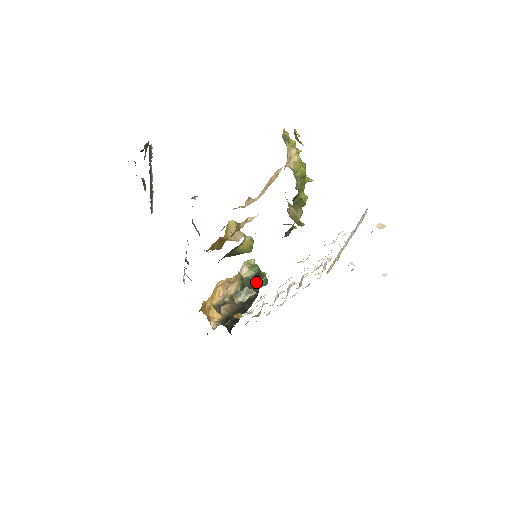
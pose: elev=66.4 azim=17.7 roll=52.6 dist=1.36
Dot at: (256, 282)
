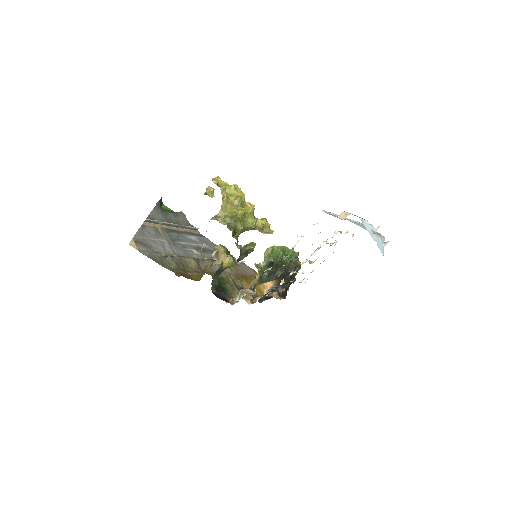
Dot at: (275, 266)
